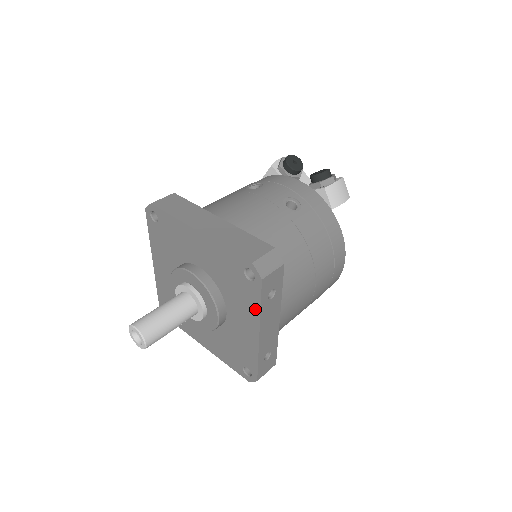
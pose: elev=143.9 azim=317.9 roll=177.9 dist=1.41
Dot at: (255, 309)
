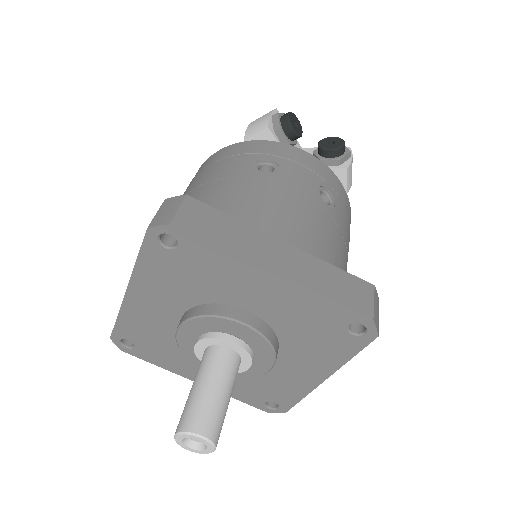
Dot at: (339, 359)
